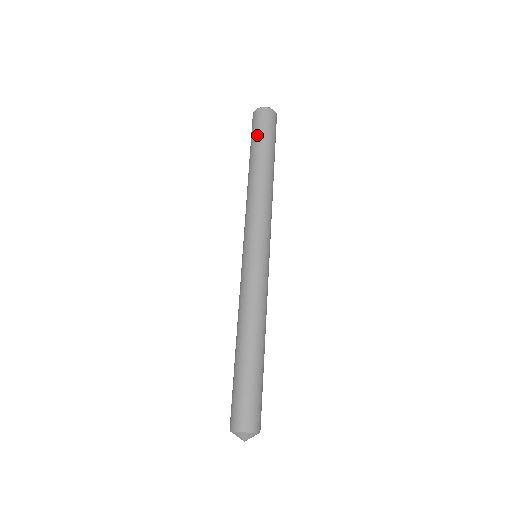
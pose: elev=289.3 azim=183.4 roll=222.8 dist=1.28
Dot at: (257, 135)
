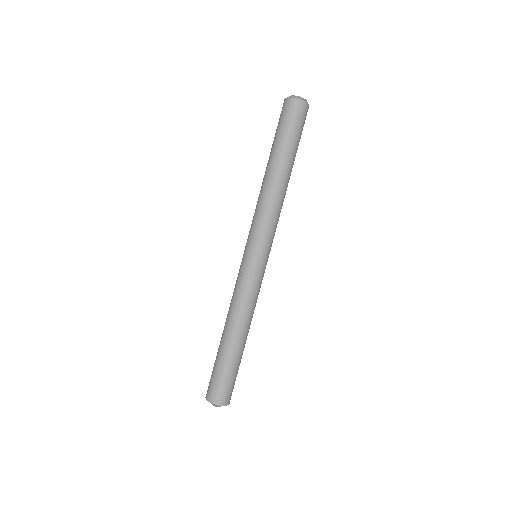
Dot at: (276, 131)
